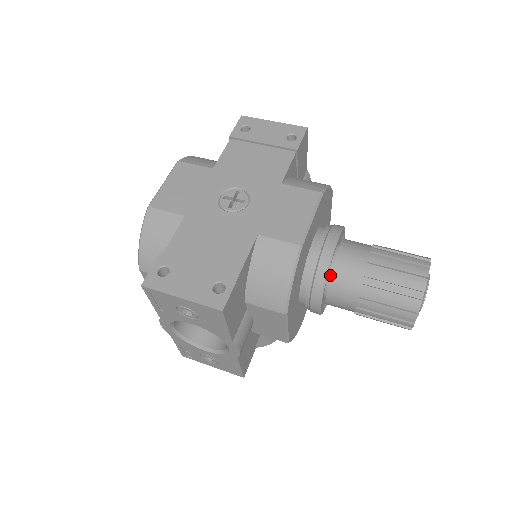
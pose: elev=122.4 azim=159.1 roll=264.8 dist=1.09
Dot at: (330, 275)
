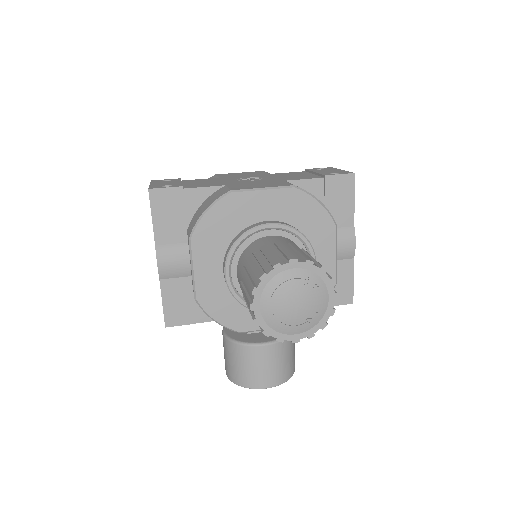
Dot at: (248, 246)
